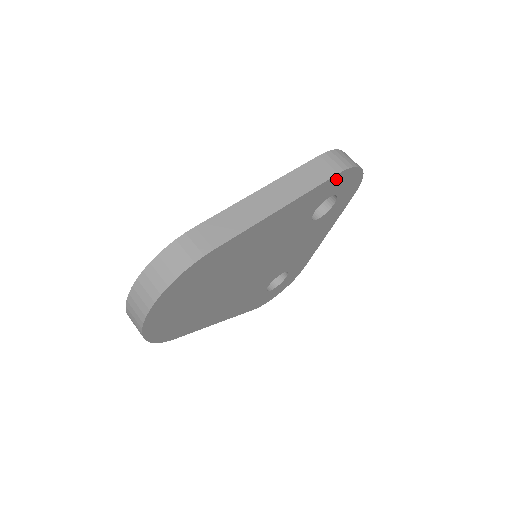
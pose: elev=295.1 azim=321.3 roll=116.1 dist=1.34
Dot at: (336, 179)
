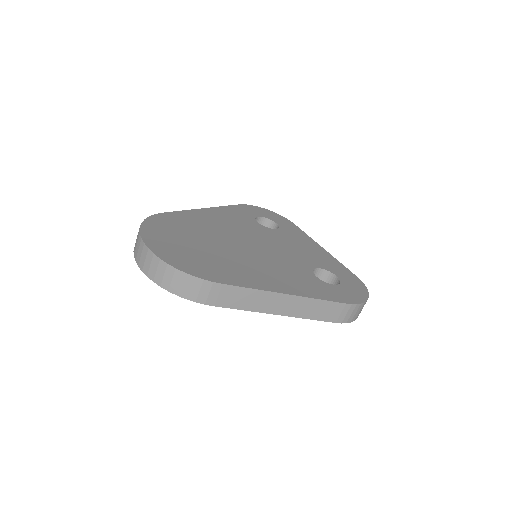
Dot at: occluded
